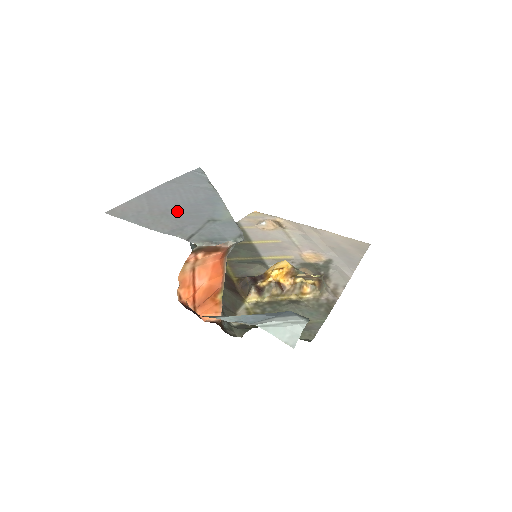
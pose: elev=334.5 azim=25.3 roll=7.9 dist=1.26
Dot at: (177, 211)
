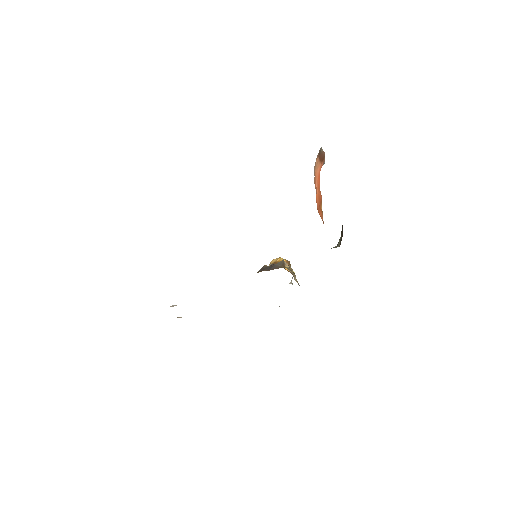
Dot at: occluded
